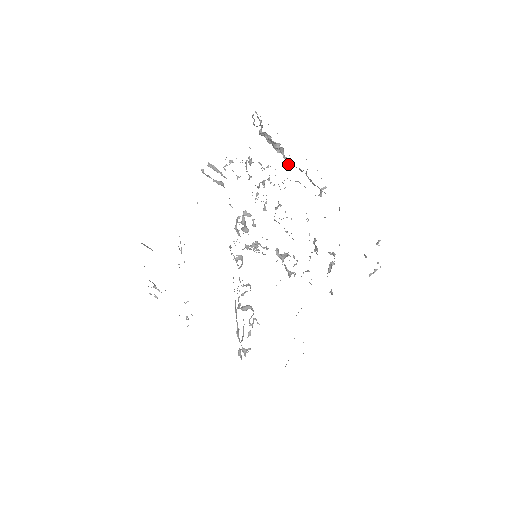
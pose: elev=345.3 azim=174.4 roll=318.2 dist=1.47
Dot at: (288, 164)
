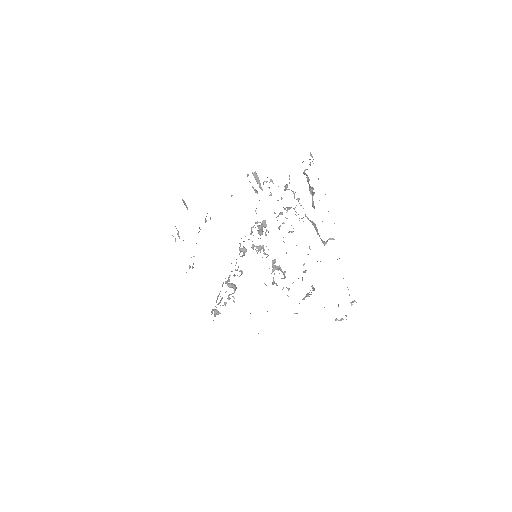
Dot at: (313, 207)
